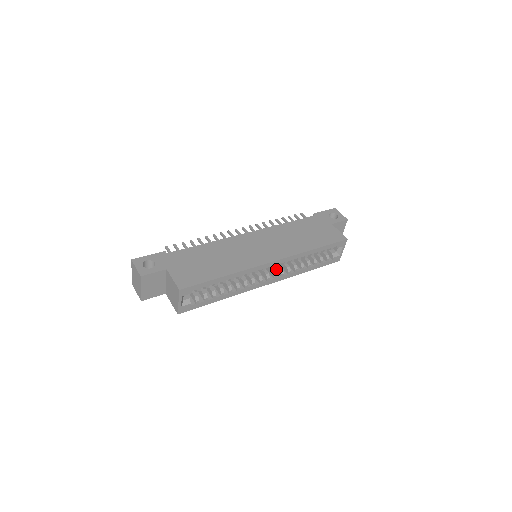
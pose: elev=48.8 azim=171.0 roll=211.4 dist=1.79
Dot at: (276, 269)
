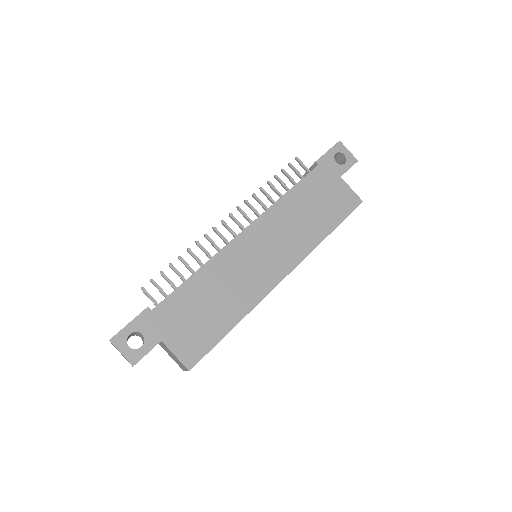
Dot at: occluded
